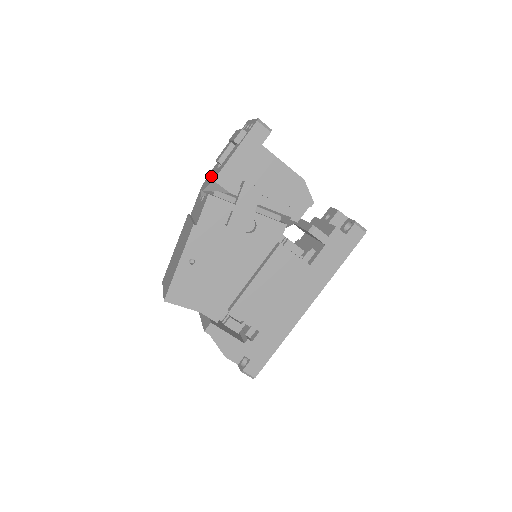
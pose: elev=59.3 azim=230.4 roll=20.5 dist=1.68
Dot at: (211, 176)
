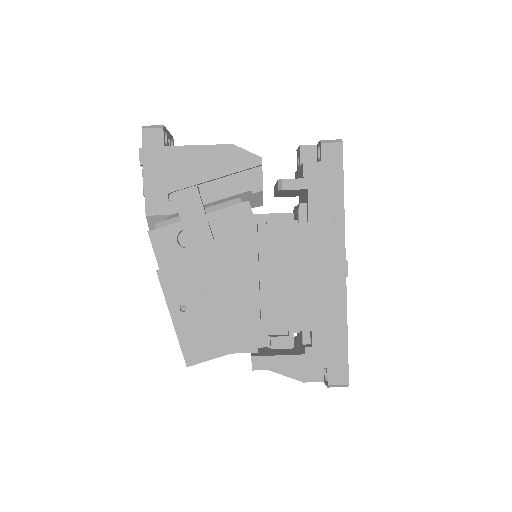
Dot at: occluded
